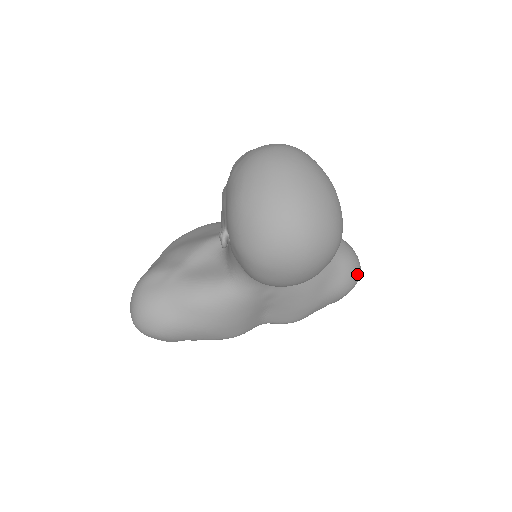
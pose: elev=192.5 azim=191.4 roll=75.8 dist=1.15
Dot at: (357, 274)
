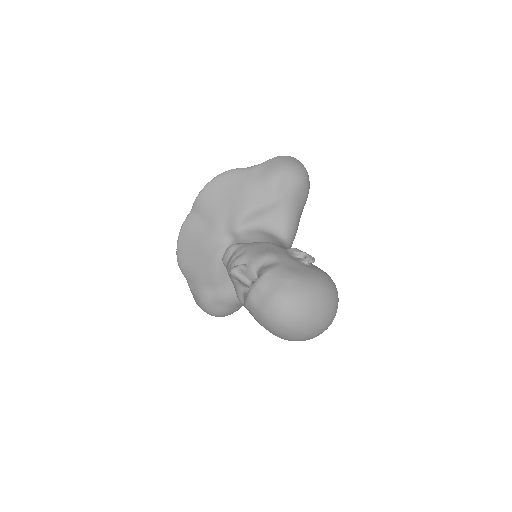
Dot at: (308, 181)
